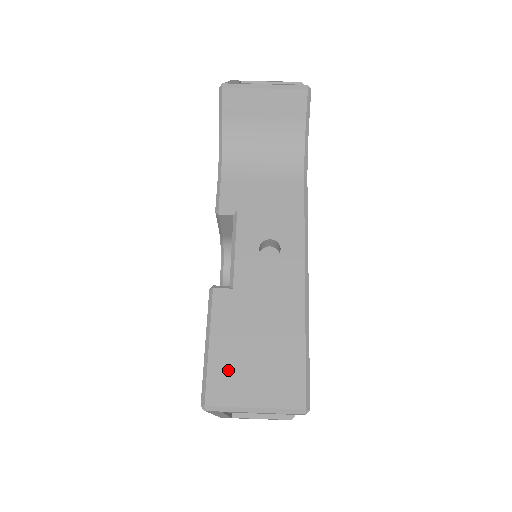
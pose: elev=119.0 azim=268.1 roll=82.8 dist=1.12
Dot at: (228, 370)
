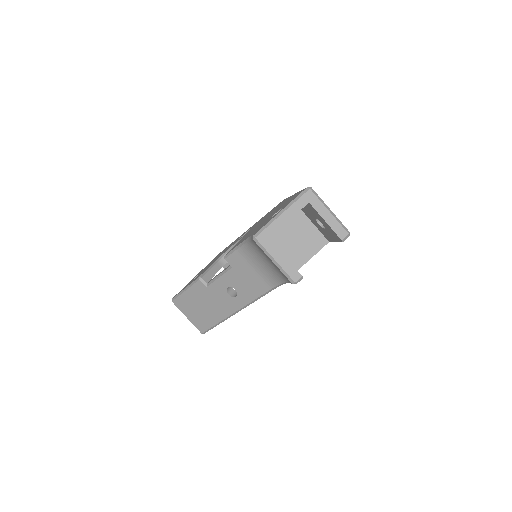
Dot at: (186, 303)
